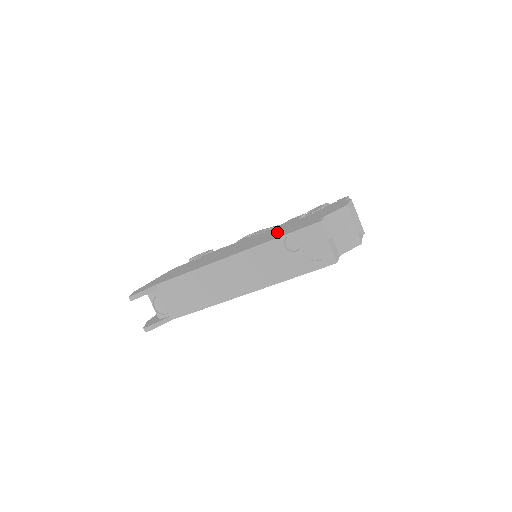
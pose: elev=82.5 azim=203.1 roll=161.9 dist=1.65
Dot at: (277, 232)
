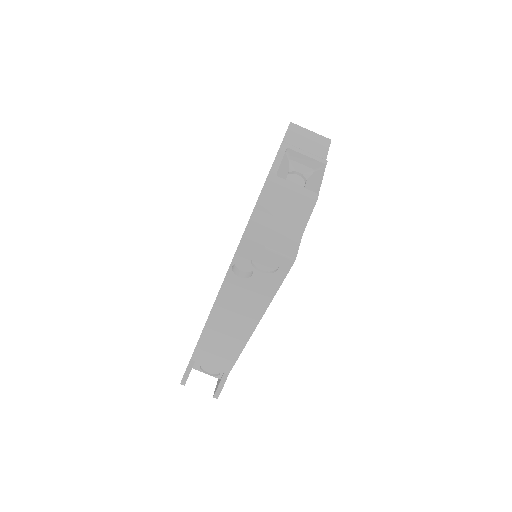
Dot at: occluded
